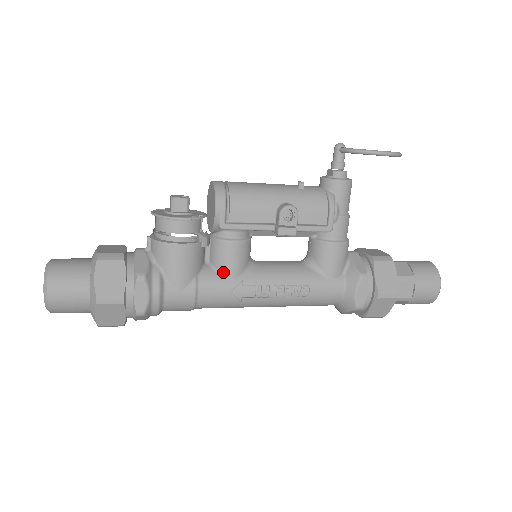
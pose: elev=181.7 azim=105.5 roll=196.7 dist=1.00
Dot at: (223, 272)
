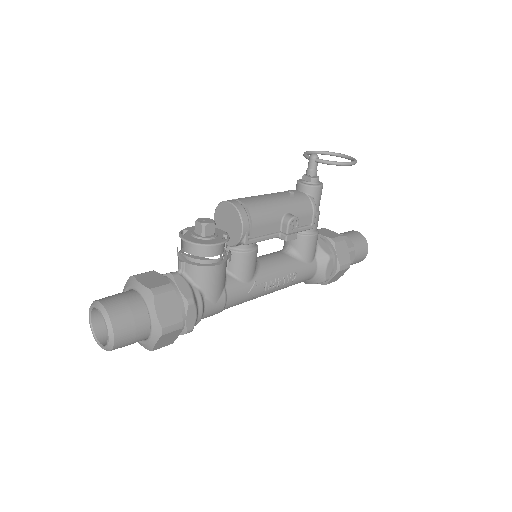
Dot at: (242, 278)
